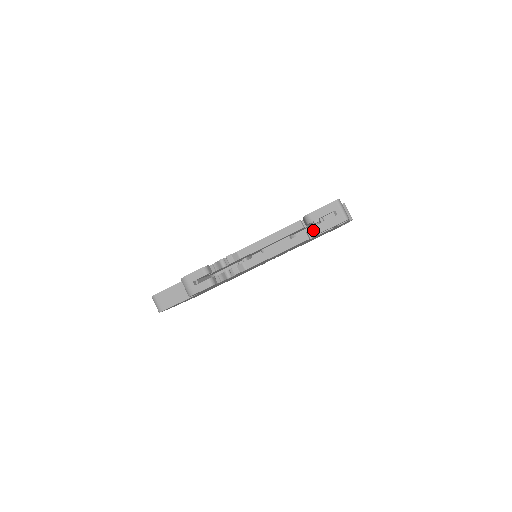
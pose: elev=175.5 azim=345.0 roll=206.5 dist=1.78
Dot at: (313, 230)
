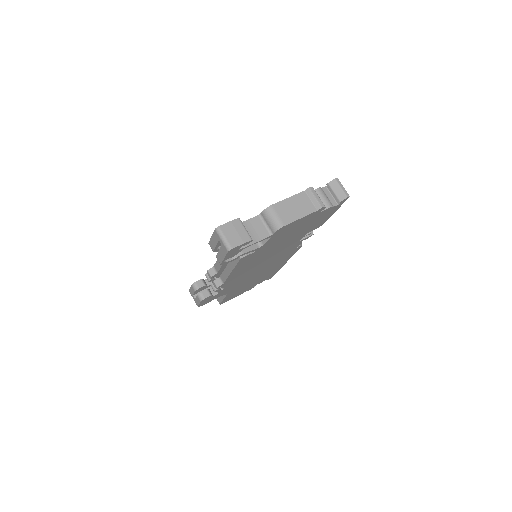
Dot at: occluded
